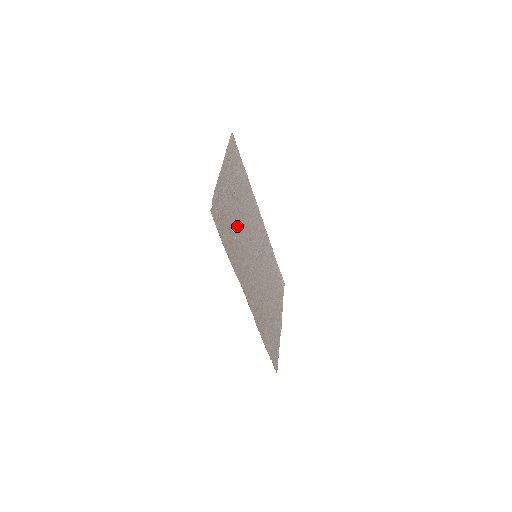
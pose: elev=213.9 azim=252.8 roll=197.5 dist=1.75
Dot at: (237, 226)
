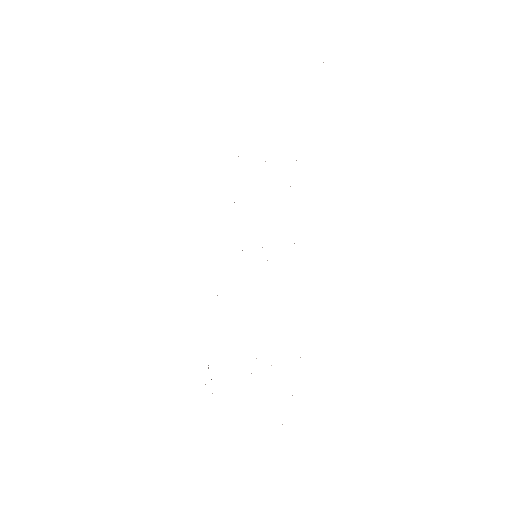
Dot at: occluded
